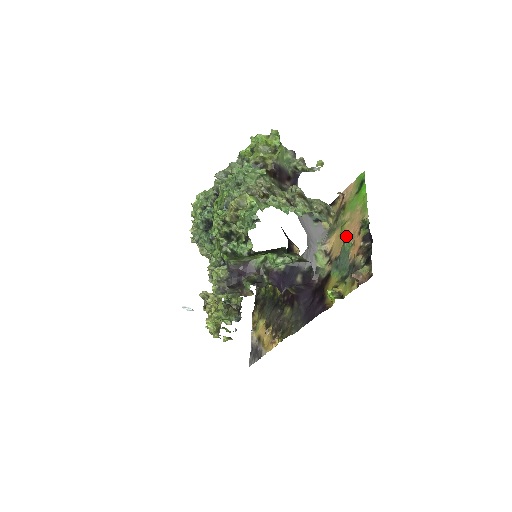
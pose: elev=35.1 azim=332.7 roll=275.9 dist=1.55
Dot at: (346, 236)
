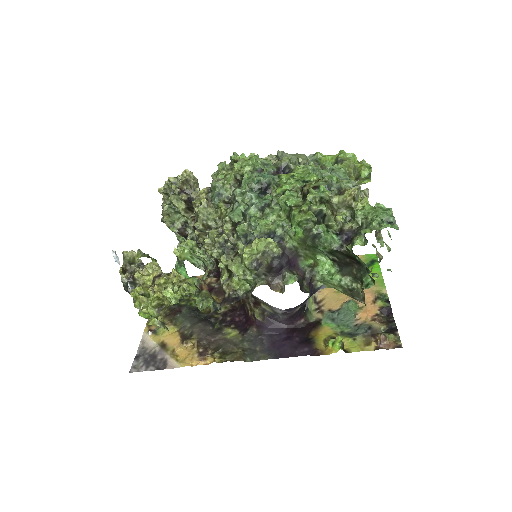
Dot at: occluded
